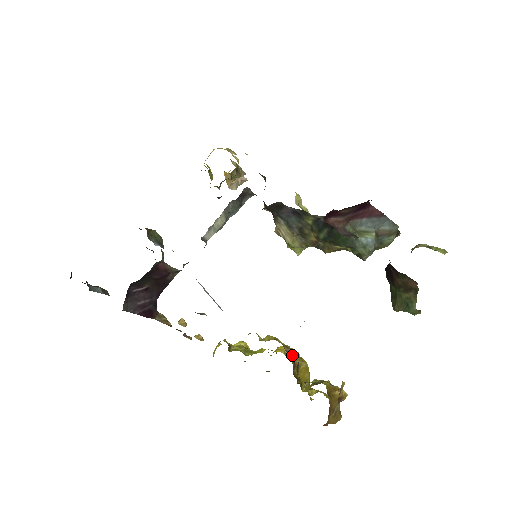
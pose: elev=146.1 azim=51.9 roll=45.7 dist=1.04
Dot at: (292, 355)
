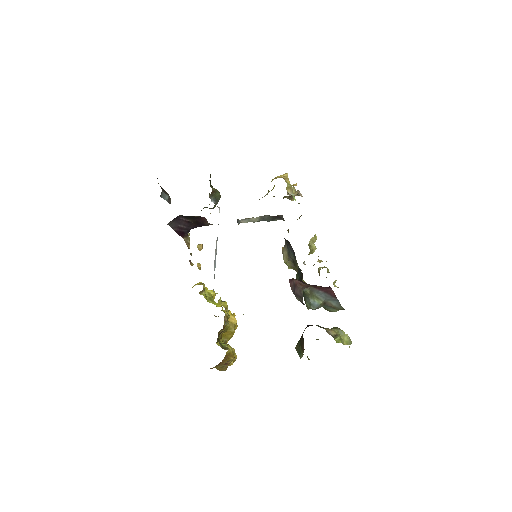
Dot at: (231, 320)
